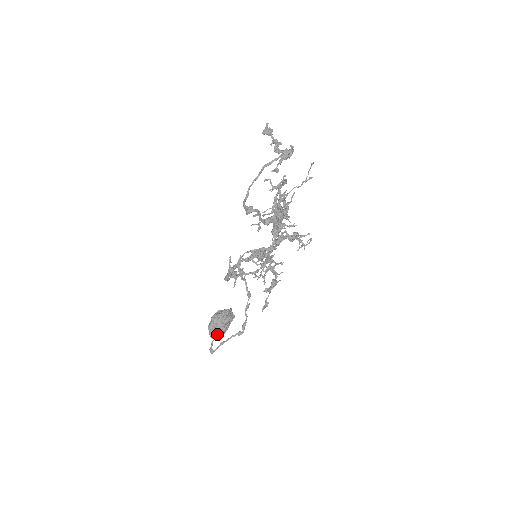
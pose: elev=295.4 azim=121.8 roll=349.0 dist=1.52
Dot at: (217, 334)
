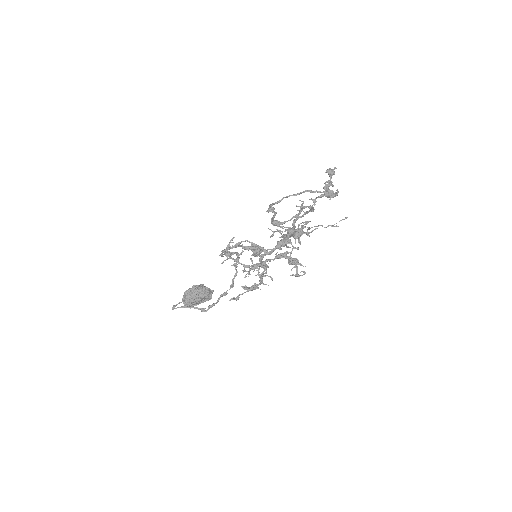
Dot at: (188, 300)
